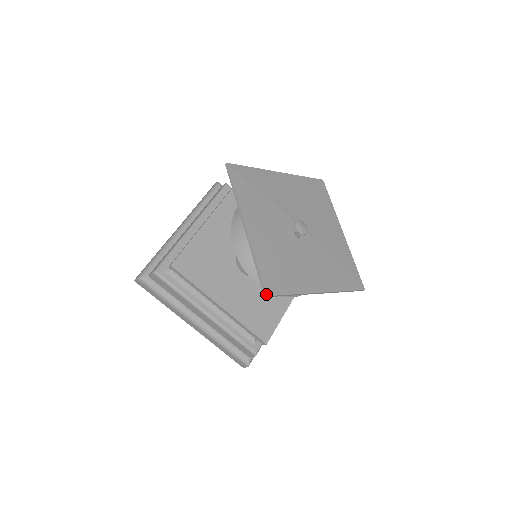
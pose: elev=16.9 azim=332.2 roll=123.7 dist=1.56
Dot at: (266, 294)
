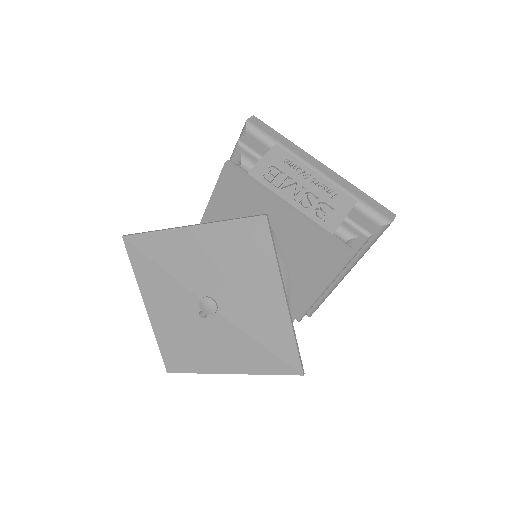
Dot at: (167, 371)
